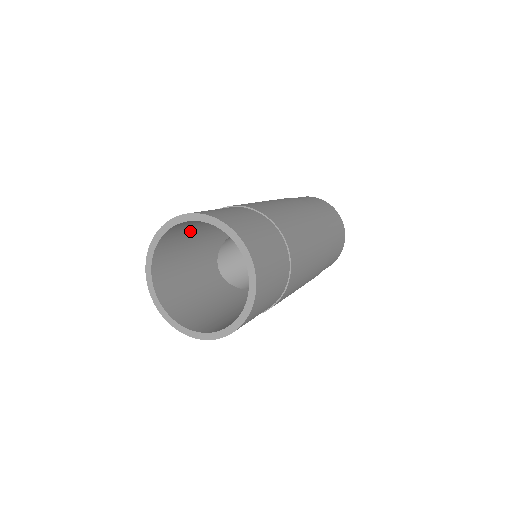
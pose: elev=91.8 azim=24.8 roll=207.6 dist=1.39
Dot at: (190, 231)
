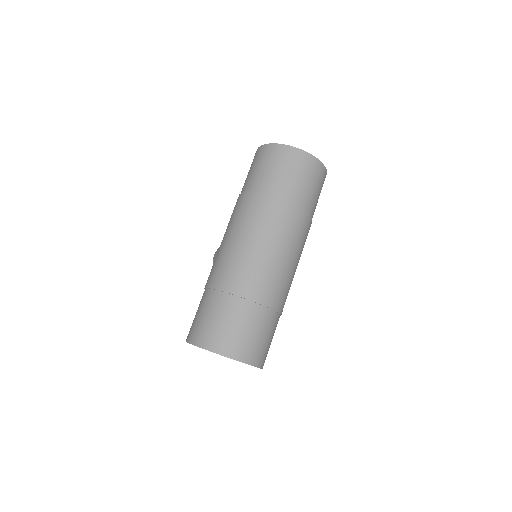
Dot at: occluded
